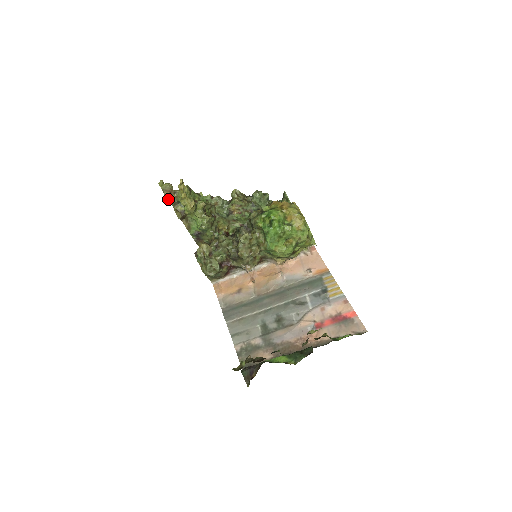
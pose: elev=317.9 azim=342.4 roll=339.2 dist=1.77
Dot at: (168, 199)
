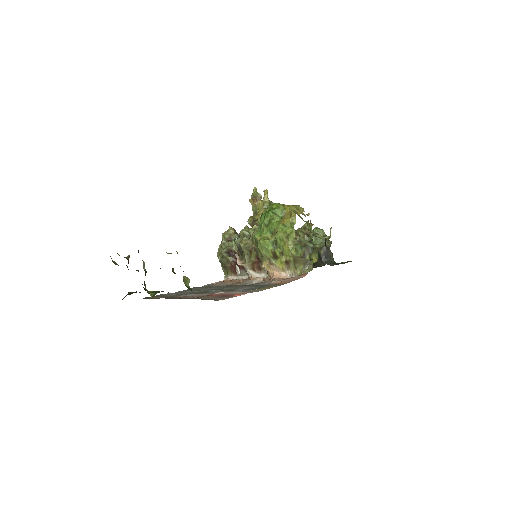
Dot at: (252, 205)
